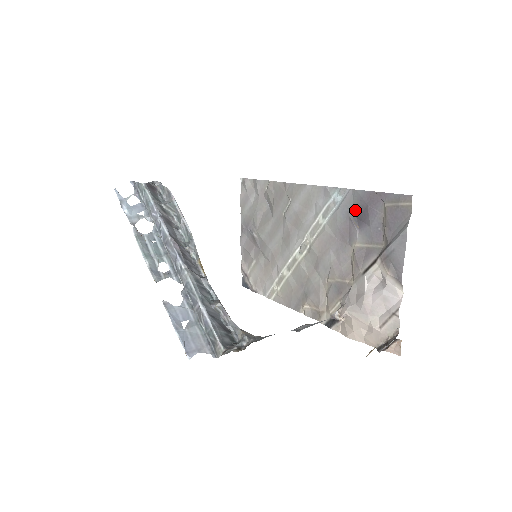
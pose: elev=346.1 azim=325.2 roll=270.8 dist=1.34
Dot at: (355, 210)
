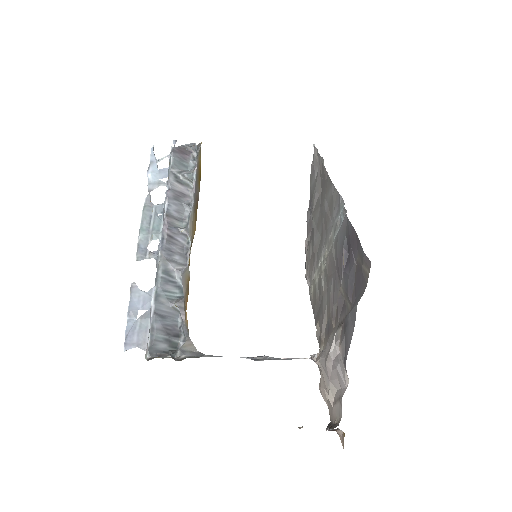
Dot at: (347, 243)
